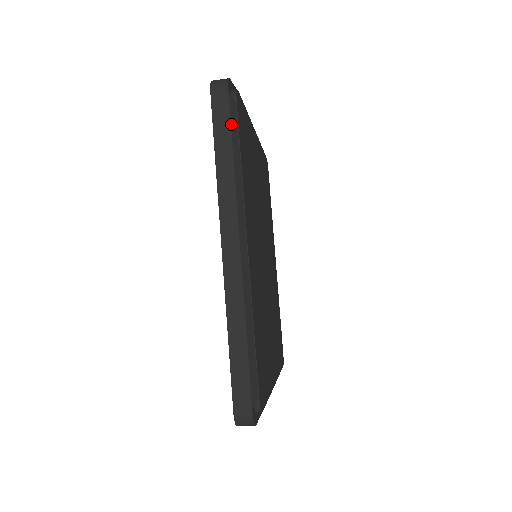
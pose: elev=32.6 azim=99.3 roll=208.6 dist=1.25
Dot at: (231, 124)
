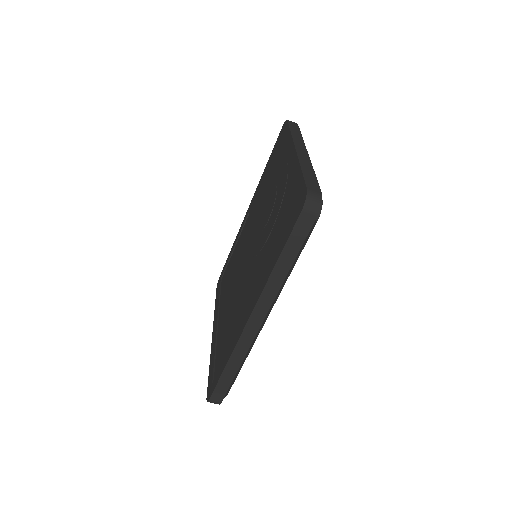
Dot at: (303, 243)
